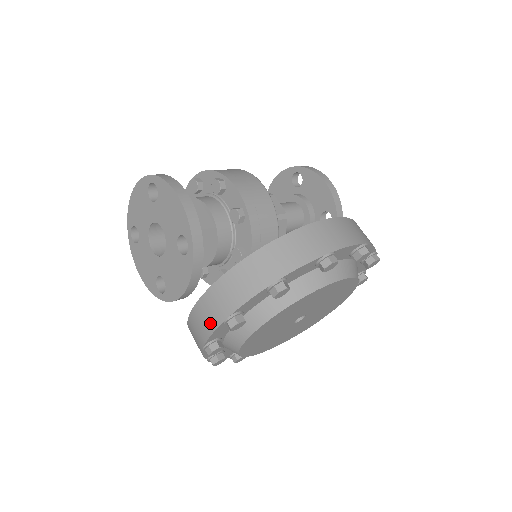
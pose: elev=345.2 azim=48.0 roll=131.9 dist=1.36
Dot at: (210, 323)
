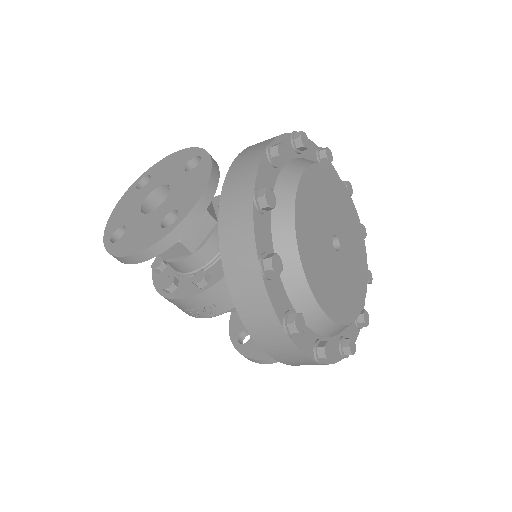
Dot at: (252, 163)
